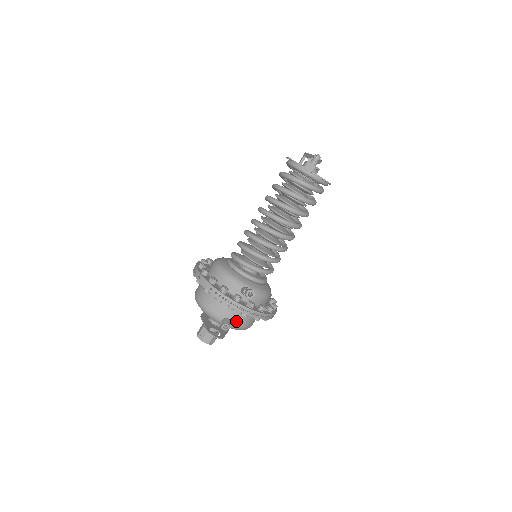
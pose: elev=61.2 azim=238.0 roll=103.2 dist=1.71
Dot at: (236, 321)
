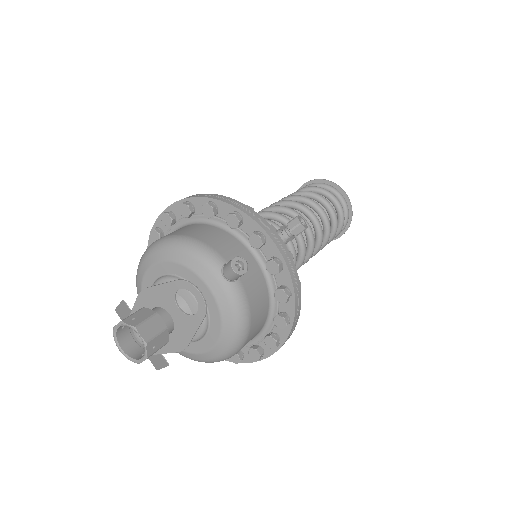
Dot at: (247, 283)
